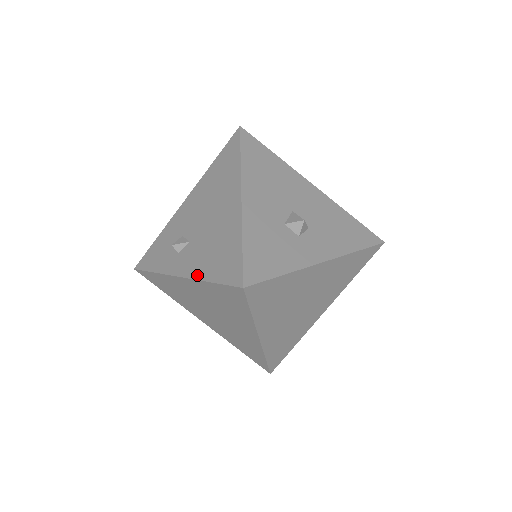
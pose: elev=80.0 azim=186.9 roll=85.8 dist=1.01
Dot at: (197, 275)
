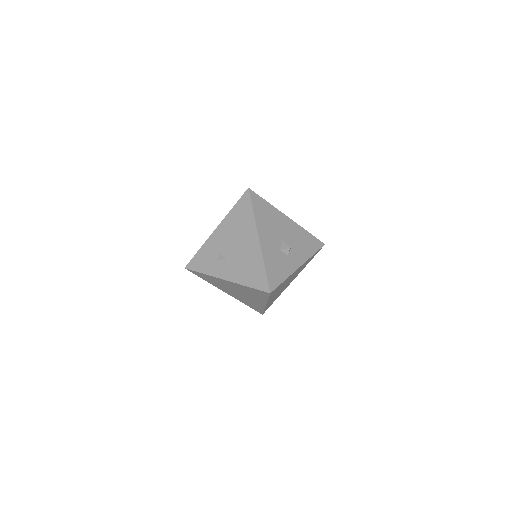
Dot at: (238, 281)
